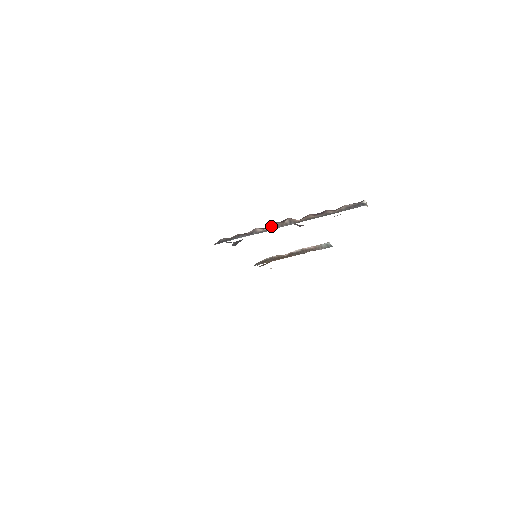
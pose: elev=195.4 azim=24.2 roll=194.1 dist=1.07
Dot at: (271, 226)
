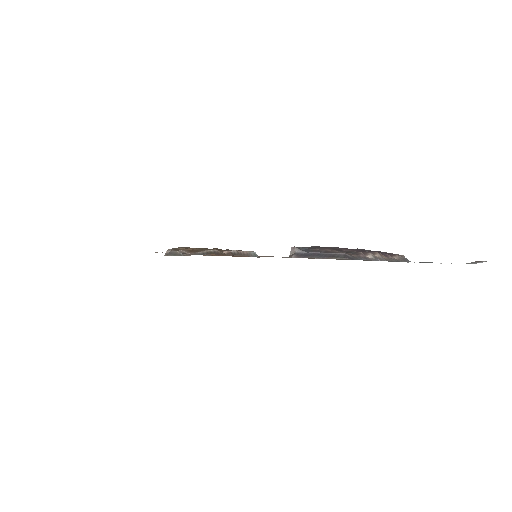
Dot at: (373, 256)
